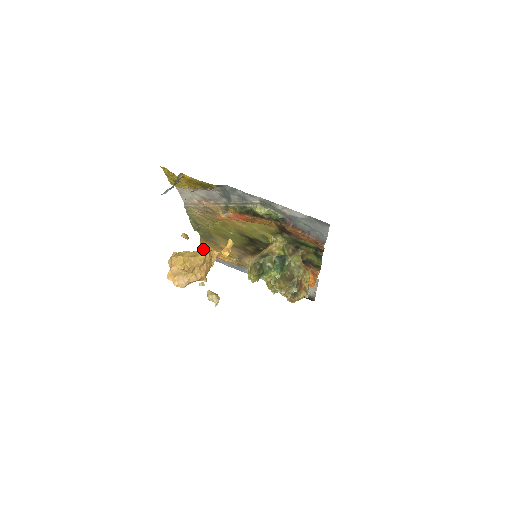
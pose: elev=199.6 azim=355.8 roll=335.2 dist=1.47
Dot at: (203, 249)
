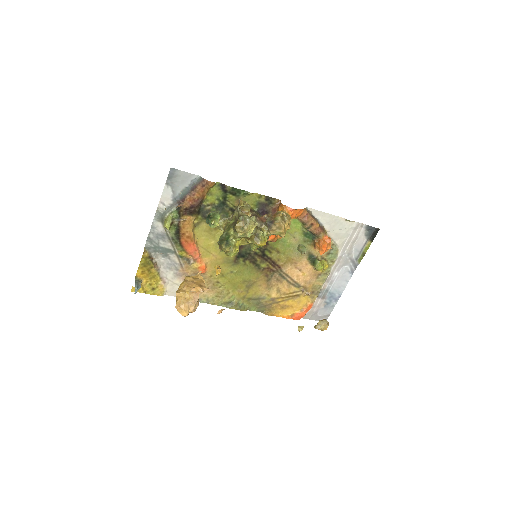
Dot at: occluded
